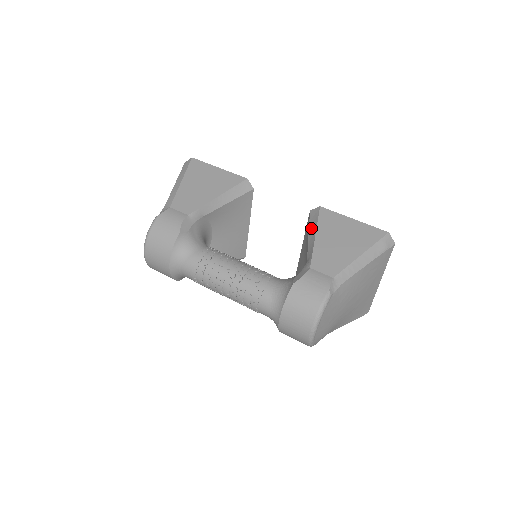
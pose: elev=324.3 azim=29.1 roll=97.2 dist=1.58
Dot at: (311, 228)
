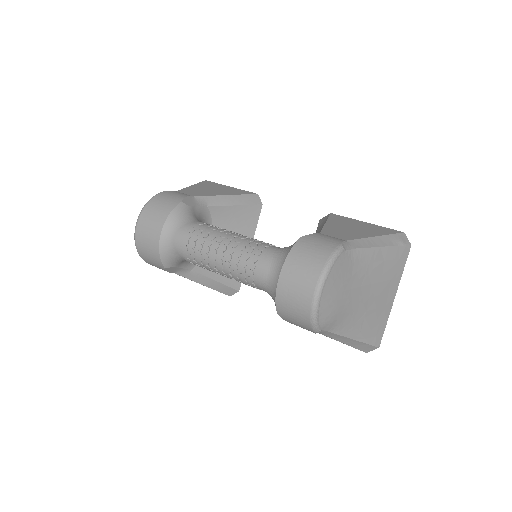
Dot at: (321, 224)
